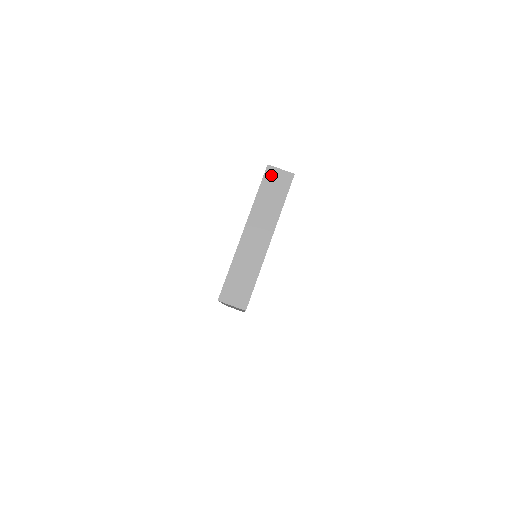
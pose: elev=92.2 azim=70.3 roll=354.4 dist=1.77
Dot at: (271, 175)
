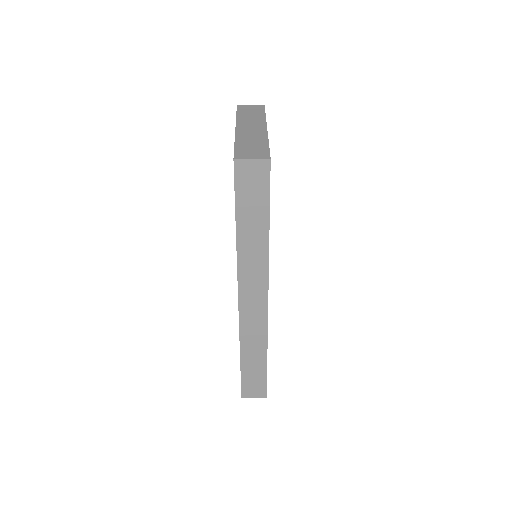
Dot at: (243, 108)
